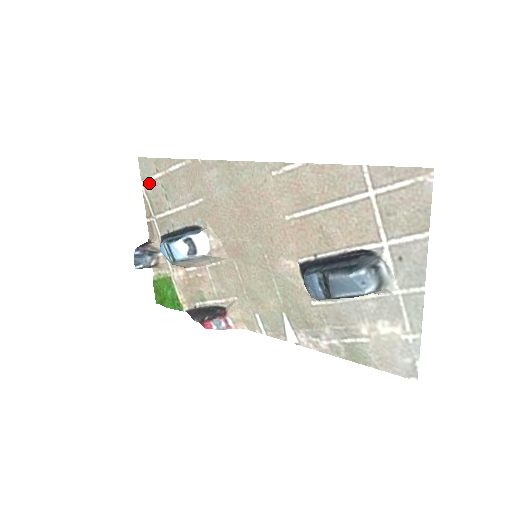
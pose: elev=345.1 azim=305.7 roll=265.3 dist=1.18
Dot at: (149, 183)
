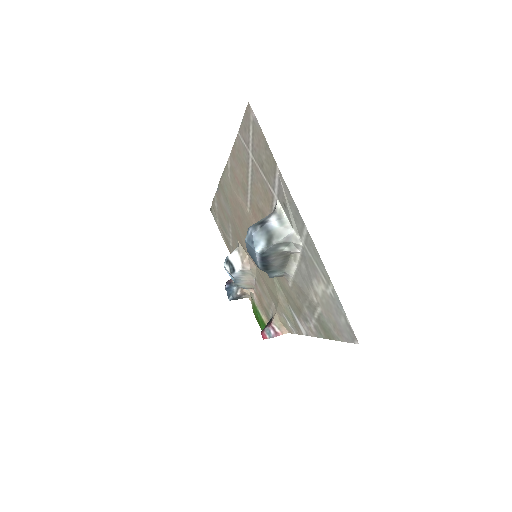
Dot at: (219, 227)
